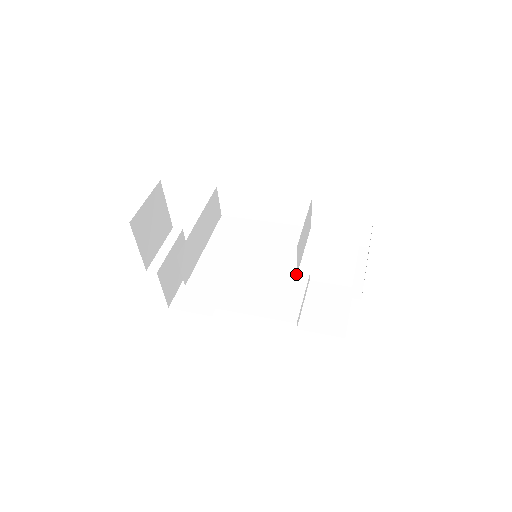
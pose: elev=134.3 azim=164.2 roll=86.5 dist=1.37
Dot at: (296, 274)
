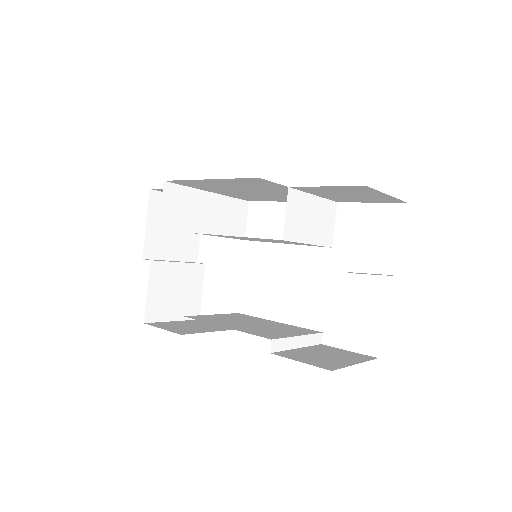
Dot at: (283, 240)
